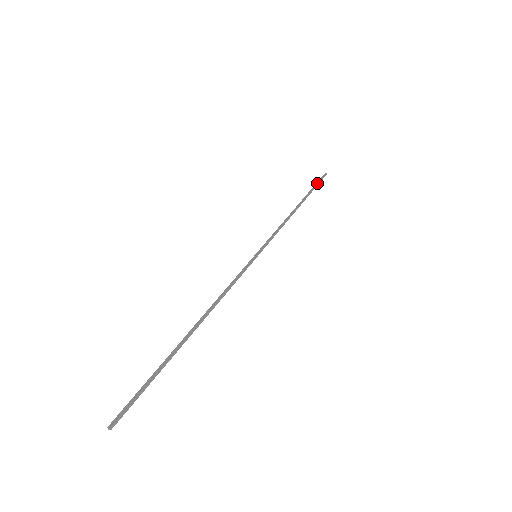
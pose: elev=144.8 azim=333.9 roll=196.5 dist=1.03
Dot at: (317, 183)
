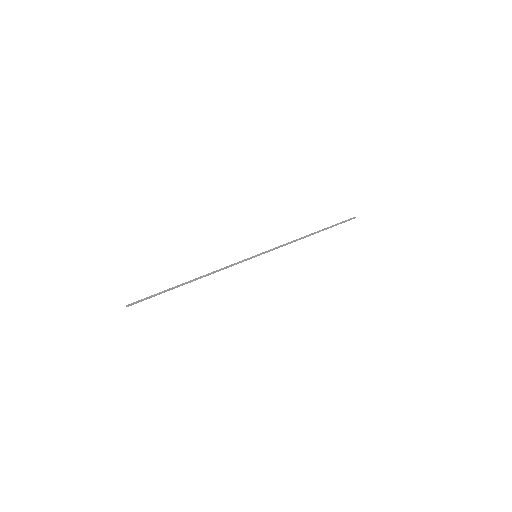
Dot at: (341, 222)
